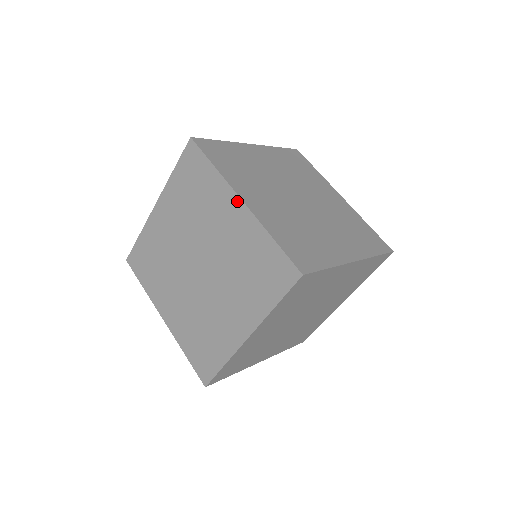
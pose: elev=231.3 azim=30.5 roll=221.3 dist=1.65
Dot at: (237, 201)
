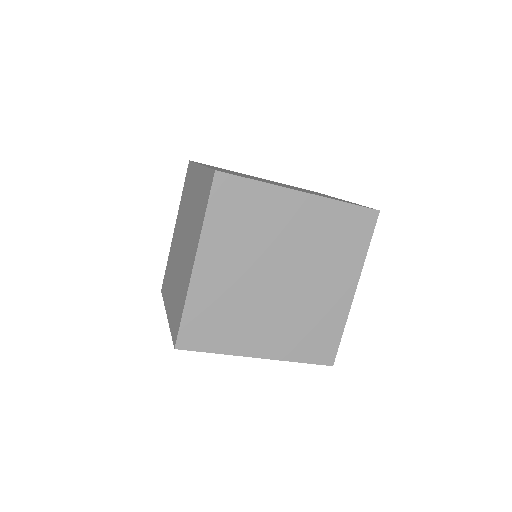
Dot at: (198, 168)
